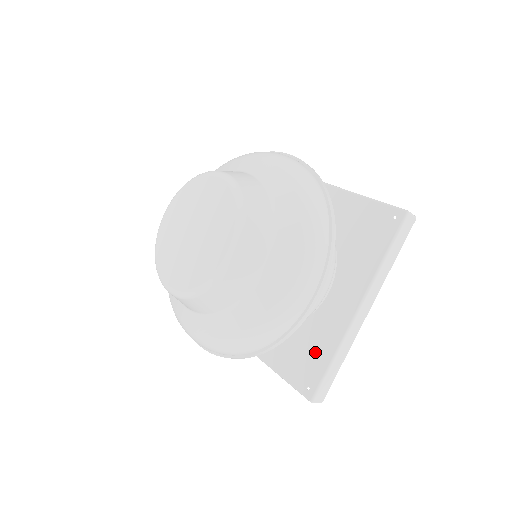
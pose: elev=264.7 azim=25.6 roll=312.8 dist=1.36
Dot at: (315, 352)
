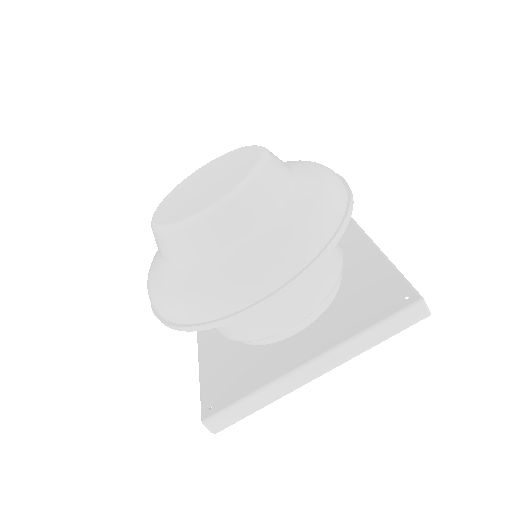
Dot at: (242, 379)
